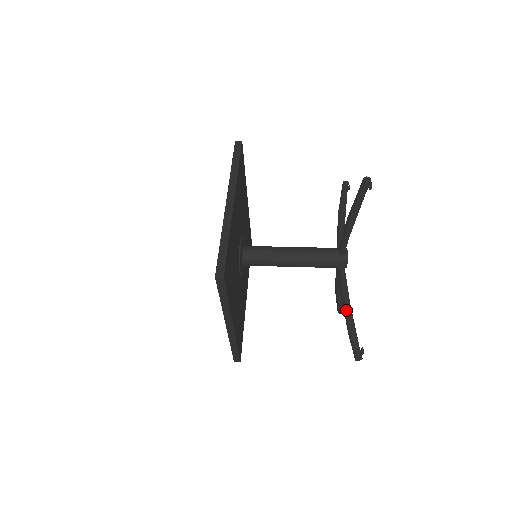
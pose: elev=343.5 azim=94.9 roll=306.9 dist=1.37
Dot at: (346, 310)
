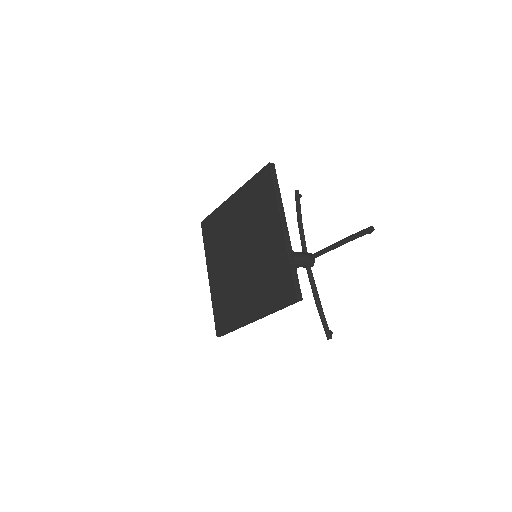
Dot at: occluded
